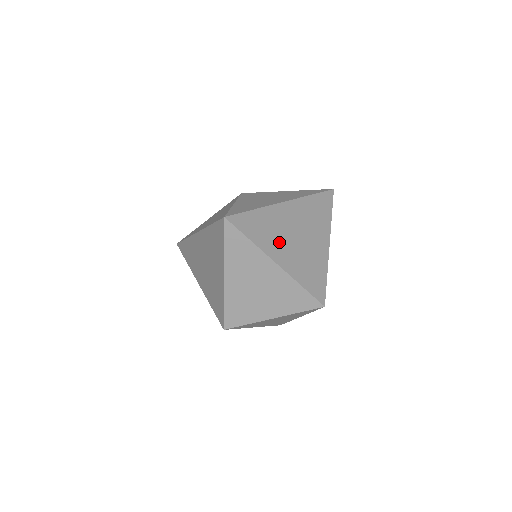
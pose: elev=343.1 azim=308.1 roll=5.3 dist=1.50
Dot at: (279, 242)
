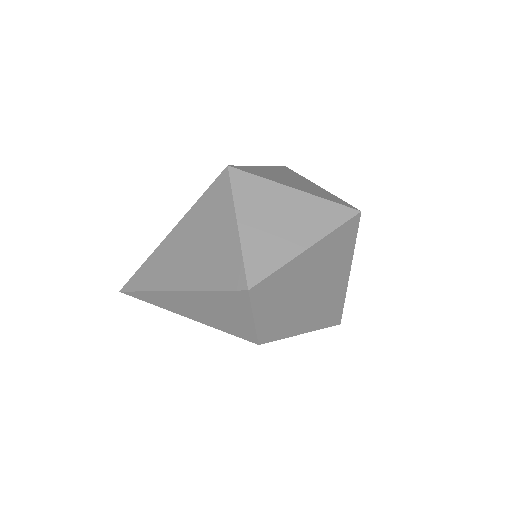
Dot at: occluded
